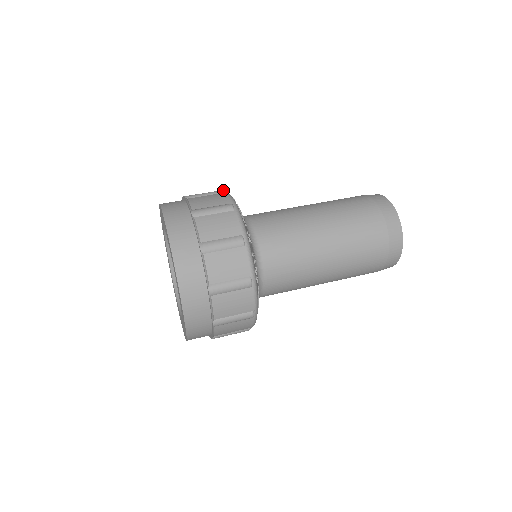
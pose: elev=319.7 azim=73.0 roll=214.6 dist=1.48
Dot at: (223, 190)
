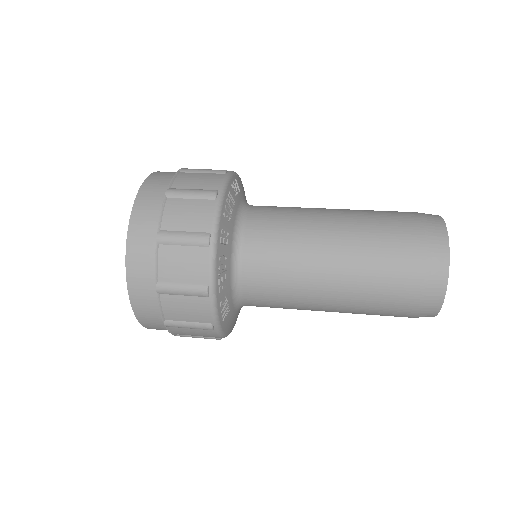
Dot at: (225, 170)
